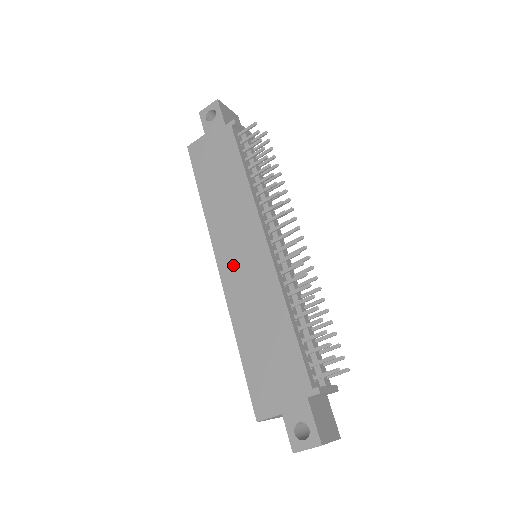
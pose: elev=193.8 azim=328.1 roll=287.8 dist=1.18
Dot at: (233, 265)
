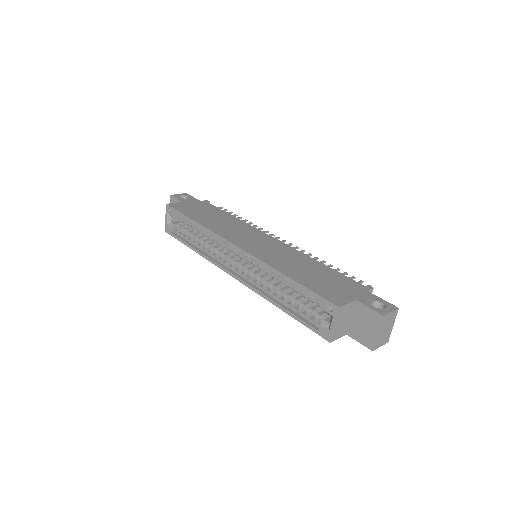
Dot at: (252, 245)
